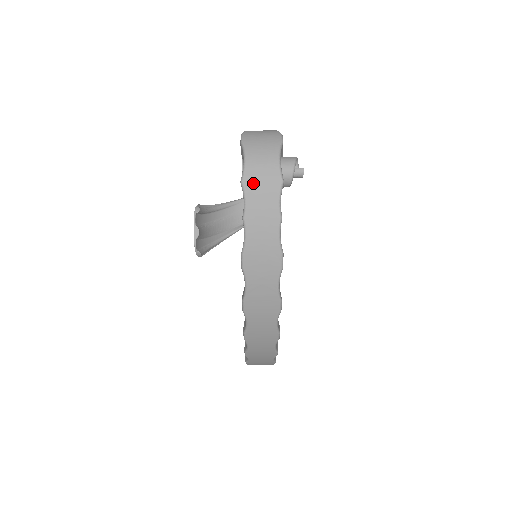
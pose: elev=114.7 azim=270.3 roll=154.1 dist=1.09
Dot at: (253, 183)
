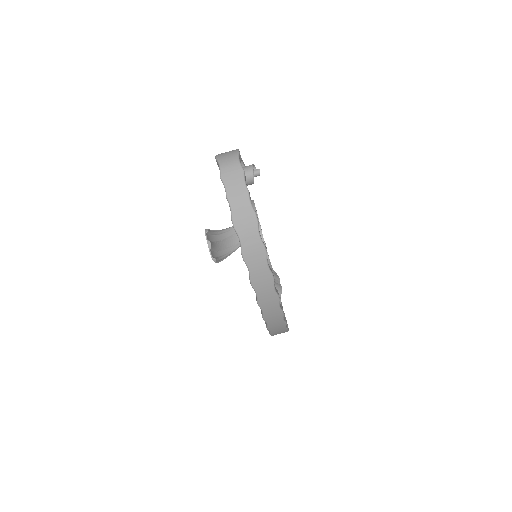
Dot at: (227, 176)
